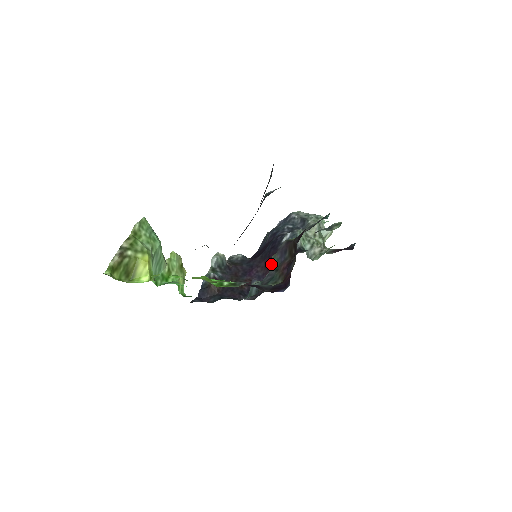
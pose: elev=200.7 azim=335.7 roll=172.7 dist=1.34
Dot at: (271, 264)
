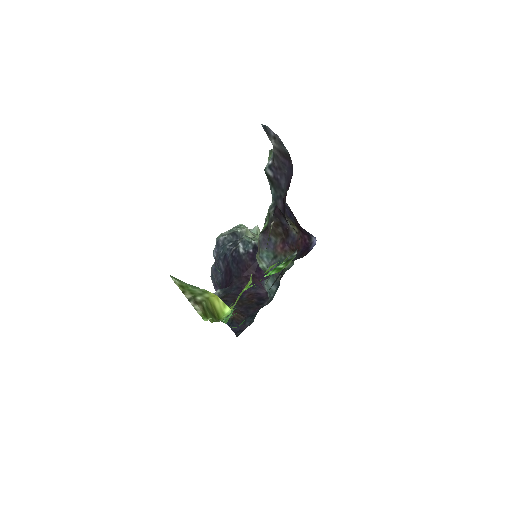
Dot at: (264, 260)
